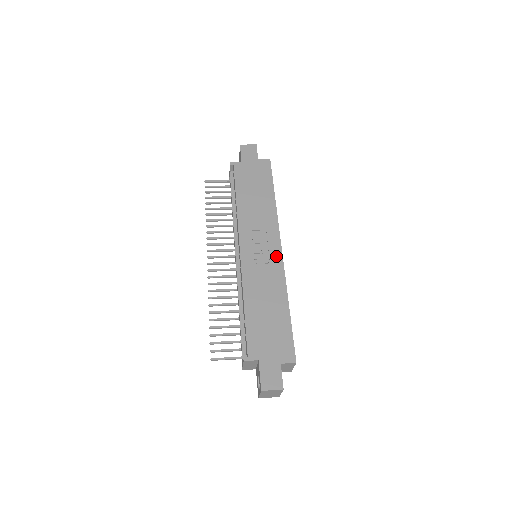
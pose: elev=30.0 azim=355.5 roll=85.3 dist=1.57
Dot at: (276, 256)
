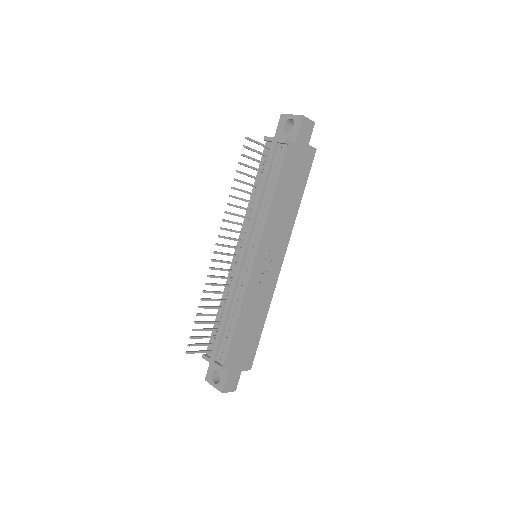
Dot at: (276, 271)
